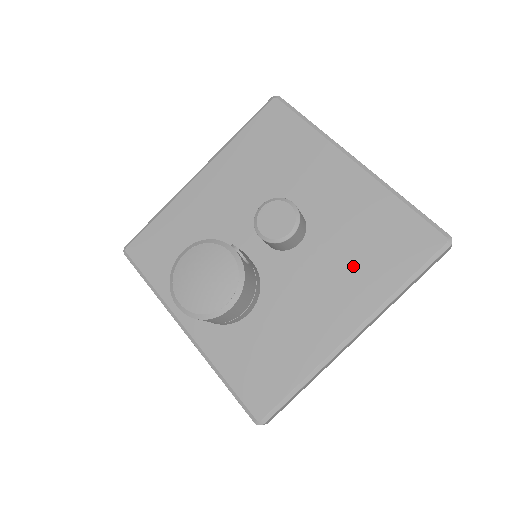
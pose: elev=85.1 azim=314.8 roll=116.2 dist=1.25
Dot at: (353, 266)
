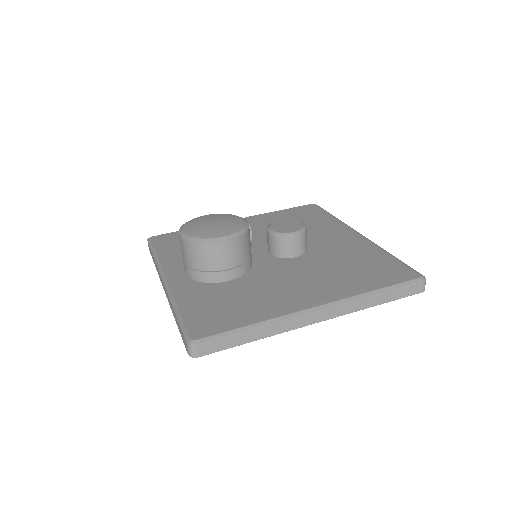
Dot at: (335, 274)
